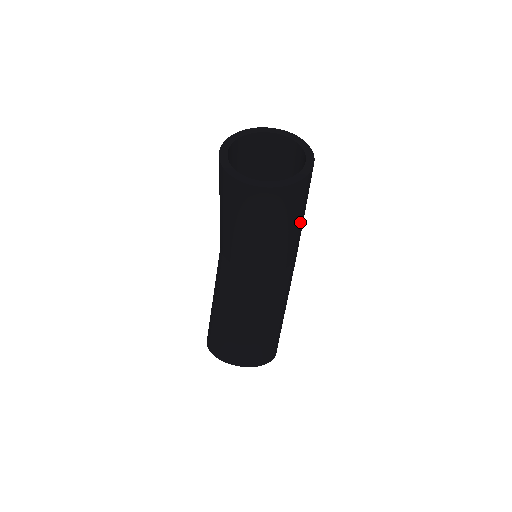
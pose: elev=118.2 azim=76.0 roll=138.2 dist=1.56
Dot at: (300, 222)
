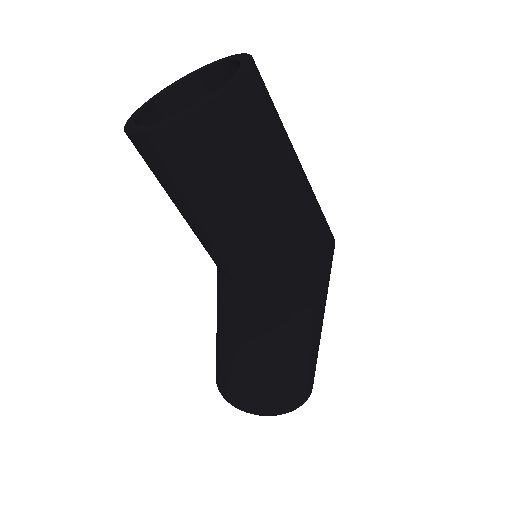
Dot at: (235, 210)
